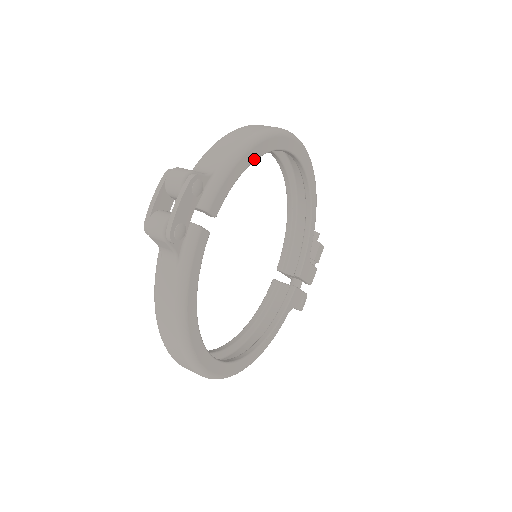
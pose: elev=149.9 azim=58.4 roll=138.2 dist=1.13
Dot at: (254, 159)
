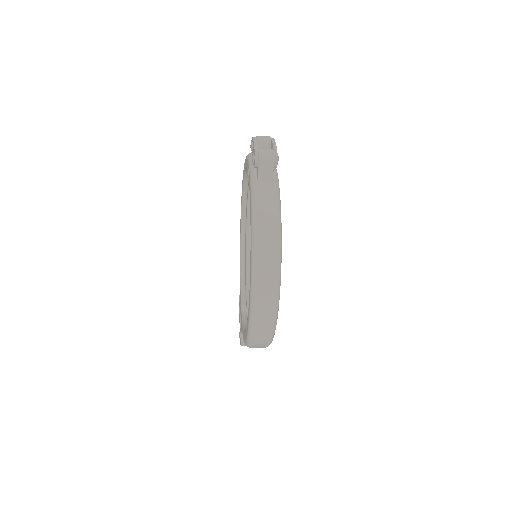
Dot at: occluded
